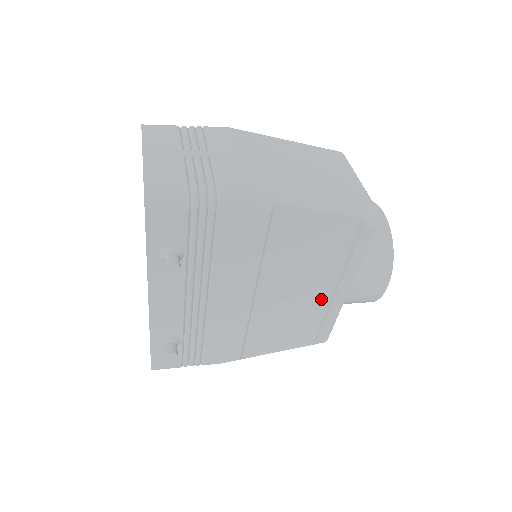
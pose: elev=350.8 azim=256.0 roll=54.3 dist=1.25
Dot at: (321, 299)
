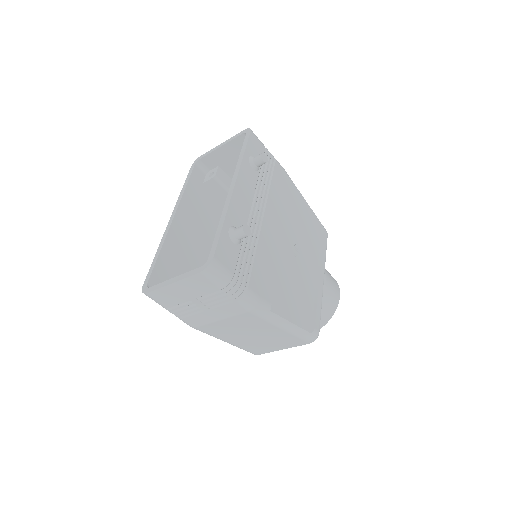
Dot at: (312, 277)
